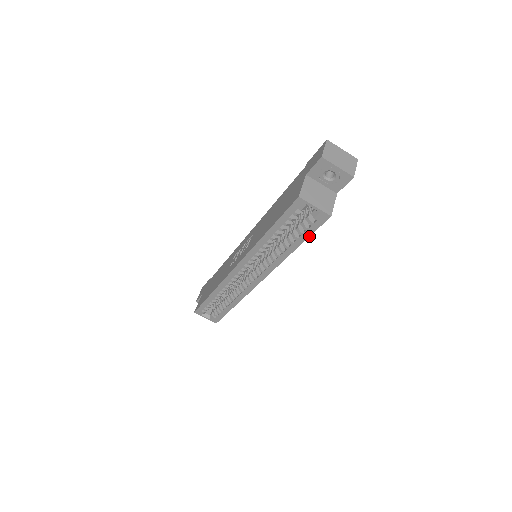
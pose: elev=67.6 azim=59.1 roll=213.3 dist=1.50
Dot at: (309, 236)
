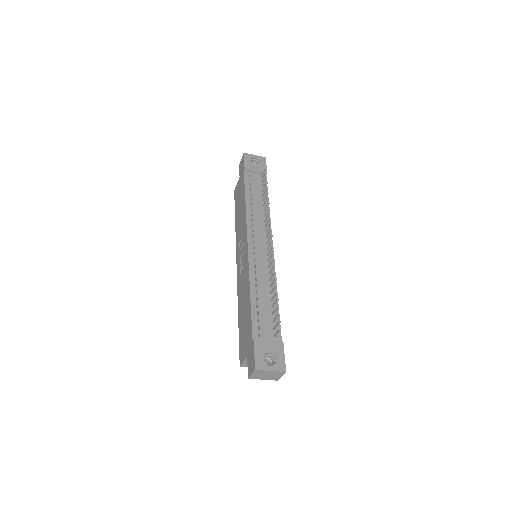
Dot at: occluded
